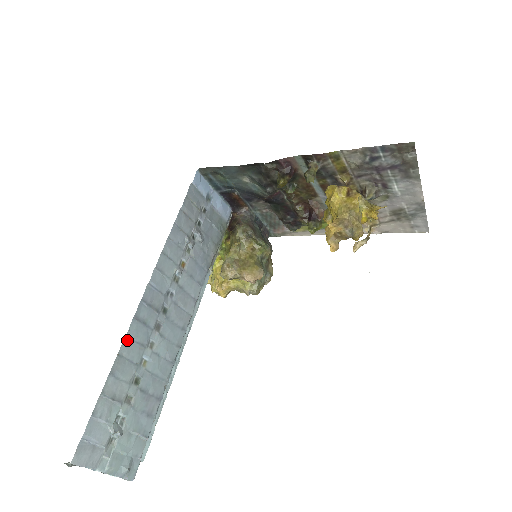
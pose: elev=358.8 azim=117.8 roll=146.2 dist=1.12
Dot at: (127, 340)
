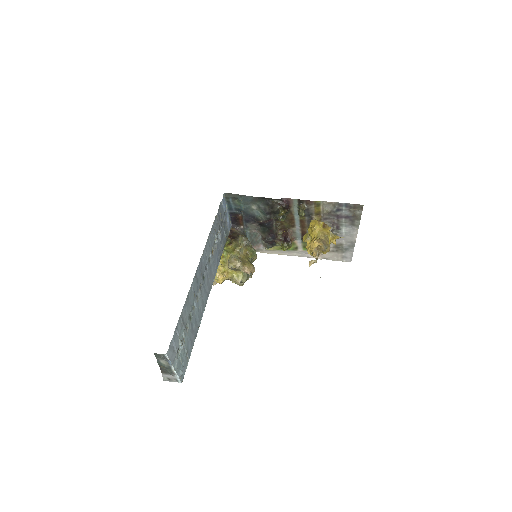
Dot at: (191, 288)
